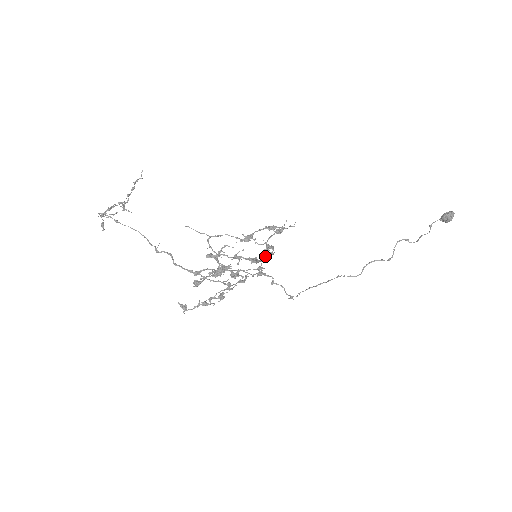
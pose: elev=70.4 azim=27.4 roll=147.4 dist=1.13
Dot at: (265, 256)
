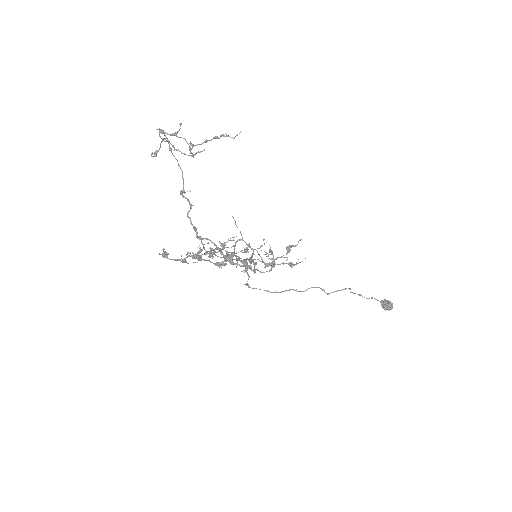
Dot at: occluded
